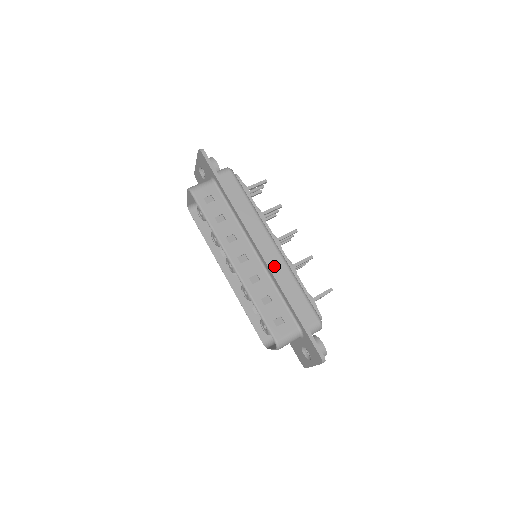
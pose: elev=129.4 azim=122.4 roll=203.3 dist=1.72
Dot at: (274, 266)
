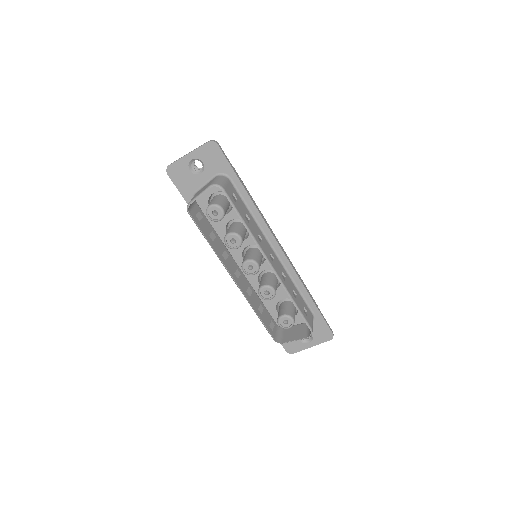
Dot at: occluded
